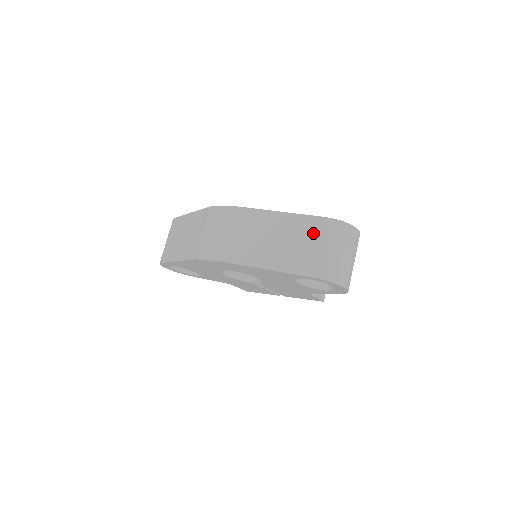
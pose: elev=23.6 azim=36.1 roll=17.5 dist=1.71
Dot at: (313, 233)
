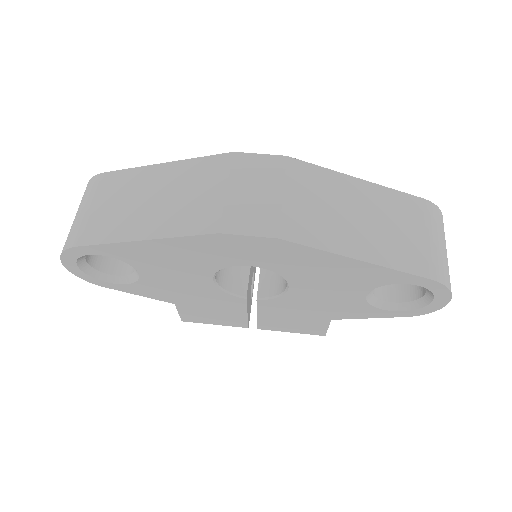
Dot at: (416, 217)
